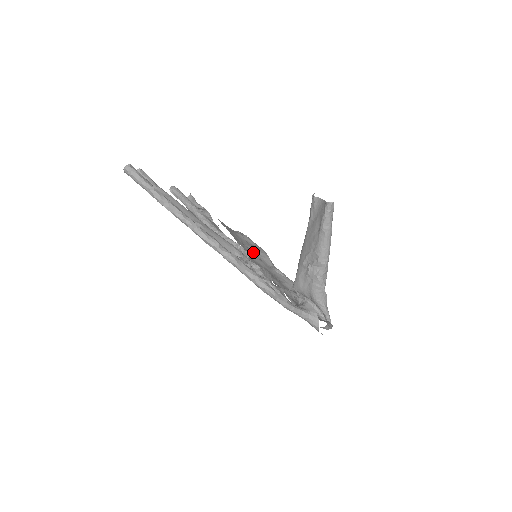
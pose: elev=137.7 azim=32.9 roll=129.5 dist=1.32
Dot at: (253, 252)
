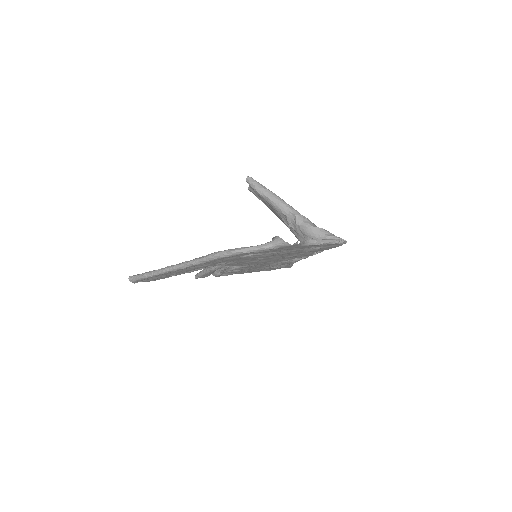
Dot at: occluded
